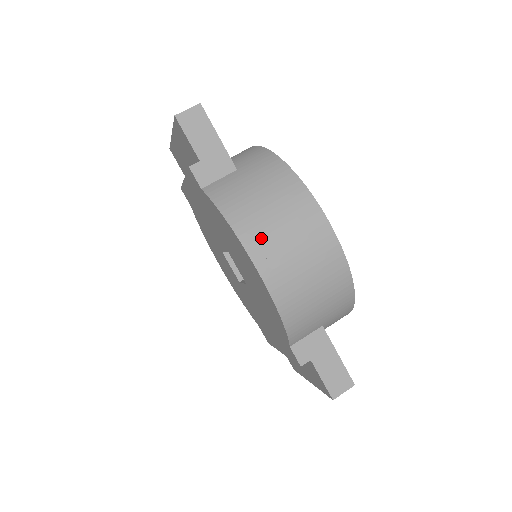
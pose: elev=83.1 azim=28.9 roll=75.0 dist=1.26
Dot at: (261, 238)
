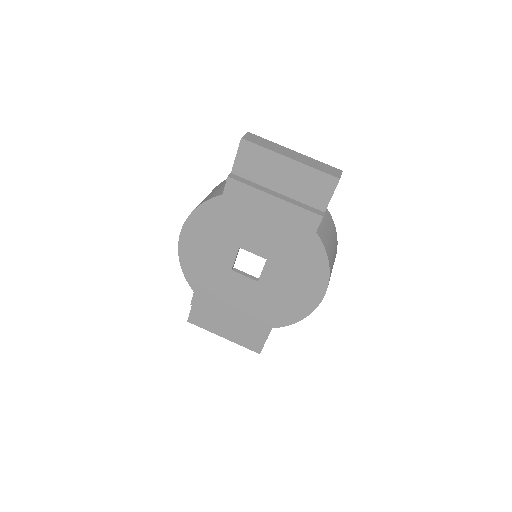
Dot at: occluded
